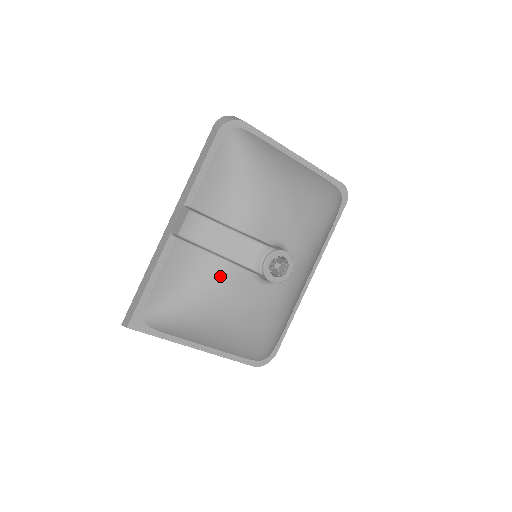
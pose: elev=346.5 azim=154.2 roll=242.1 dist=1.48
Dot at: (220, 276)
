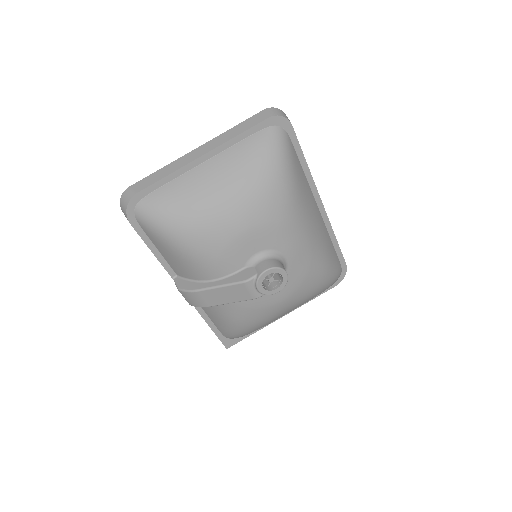
Dot at: (242, 307)
